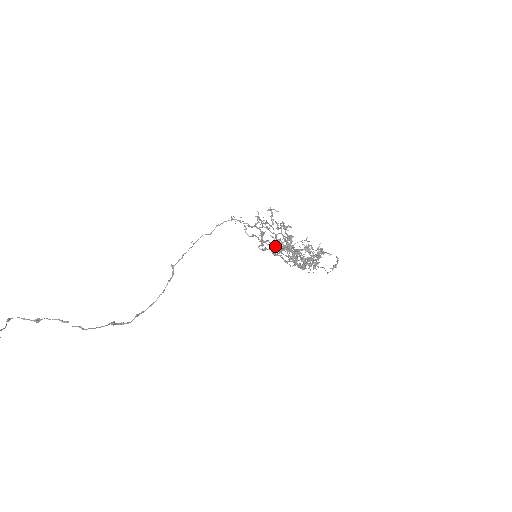
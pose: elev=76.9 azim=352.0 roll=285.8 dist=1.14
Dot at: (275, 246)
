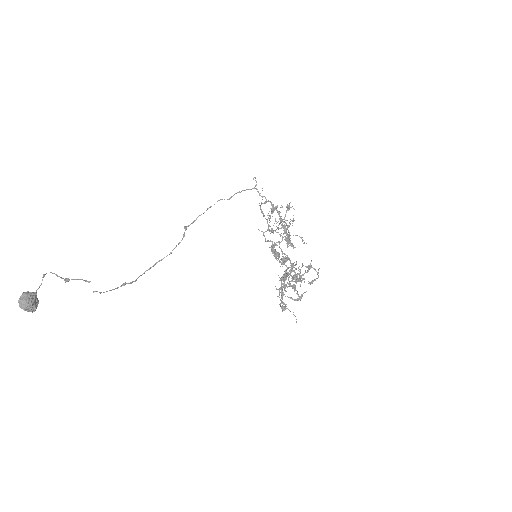
Dot at: (275, 252)
